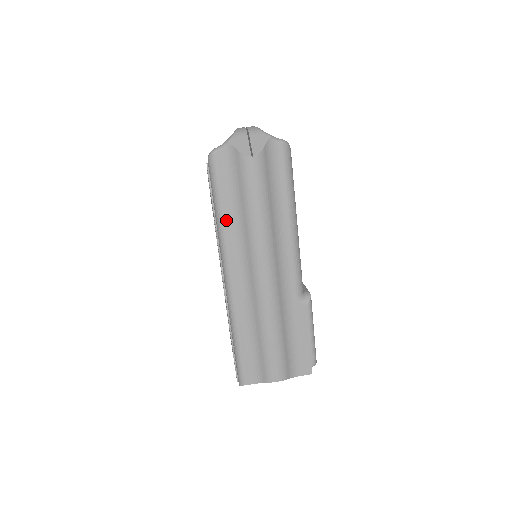
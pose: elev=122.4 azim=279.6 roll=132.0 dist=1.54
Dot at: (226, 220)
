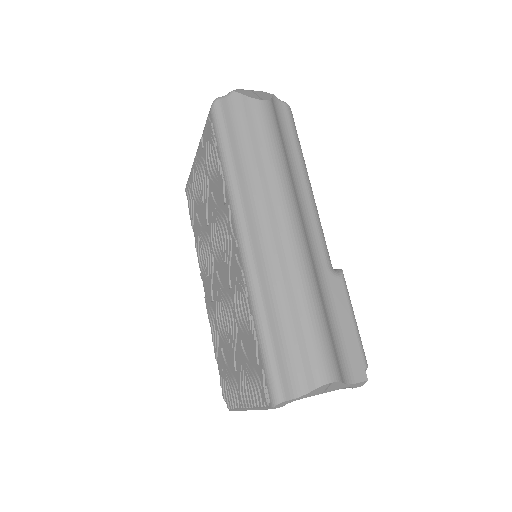
Dot at: (237, 167)
